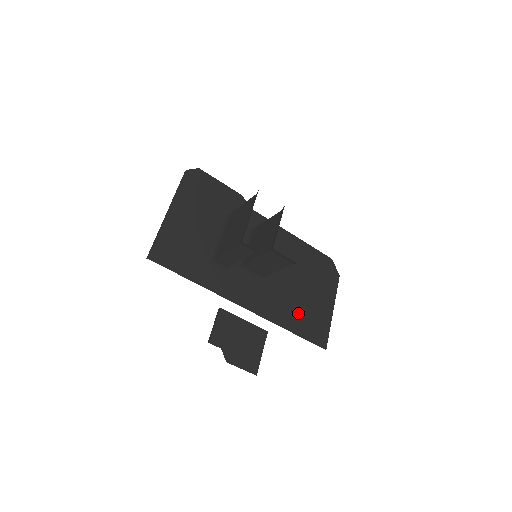
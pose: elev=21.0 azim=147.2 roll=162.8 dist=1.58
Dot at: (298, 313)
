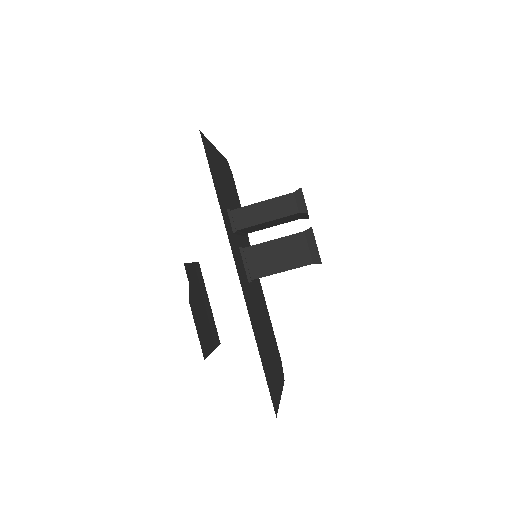
Dot at: (263, 349)
